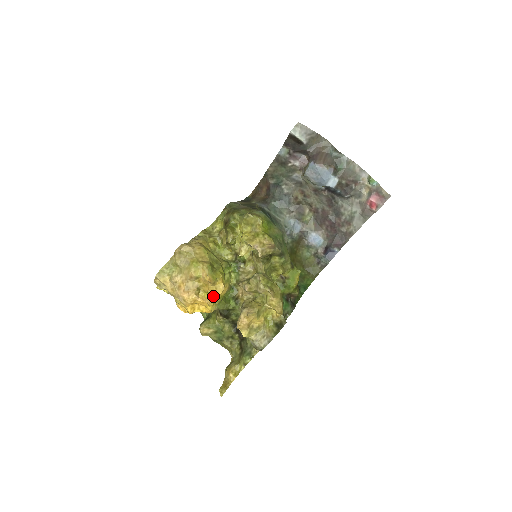
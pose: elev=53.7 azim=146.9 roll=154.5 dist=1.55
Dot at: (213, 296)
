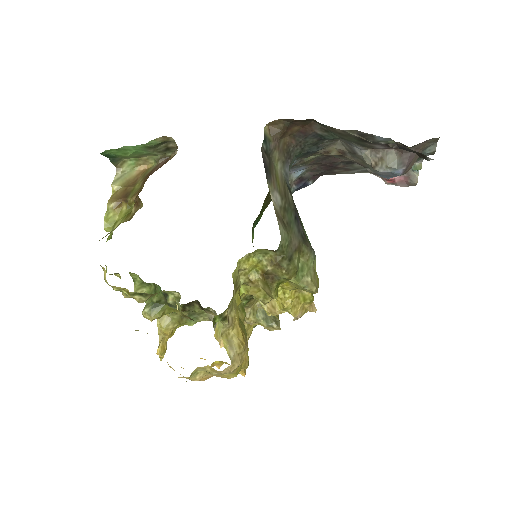
Dot at: occluded
